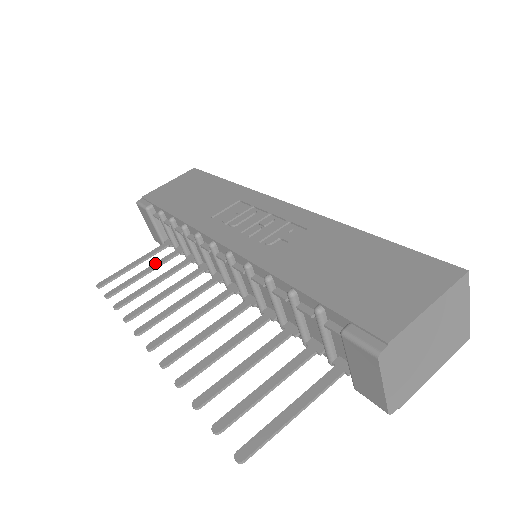
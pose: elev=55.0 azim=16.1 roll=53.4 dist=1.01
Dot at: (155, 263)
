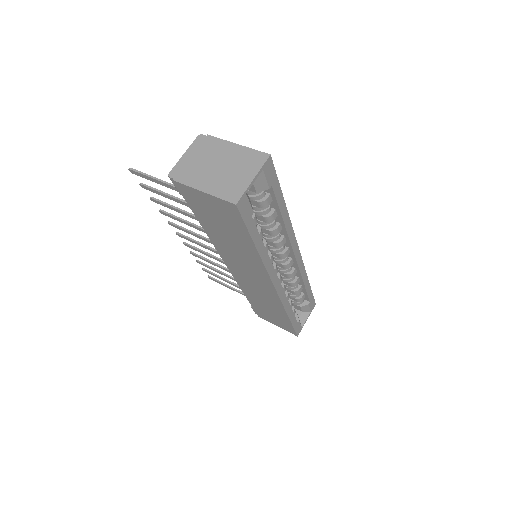
Dot at: occluded
